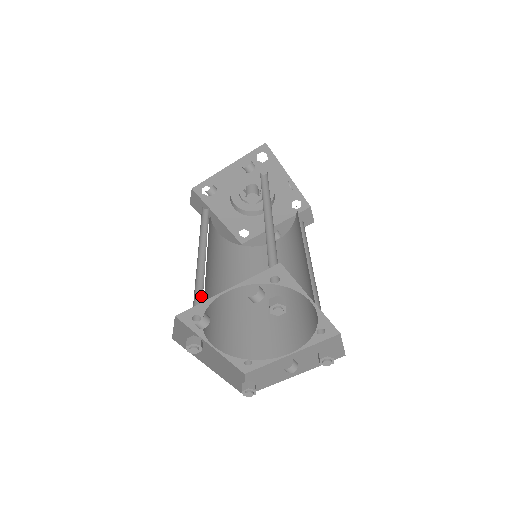
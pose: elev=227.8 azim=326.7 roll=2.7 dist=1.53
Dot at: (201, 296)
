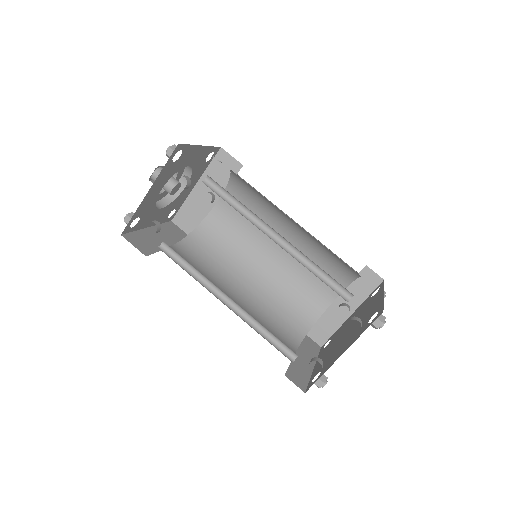
Dot at: (273, 338)
